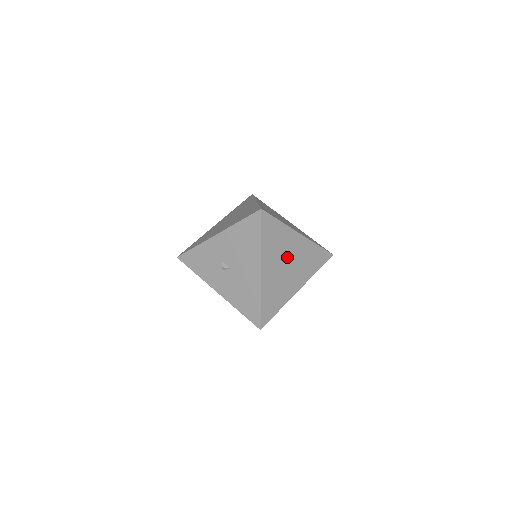
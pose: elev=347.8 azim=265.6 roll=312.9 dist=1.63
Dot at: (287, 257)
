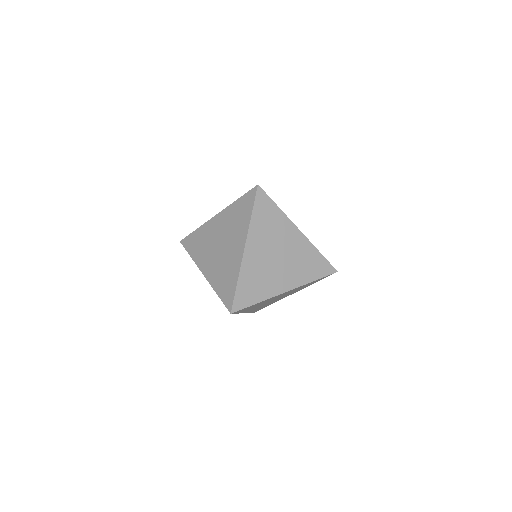
Dot at: (273, 299)
